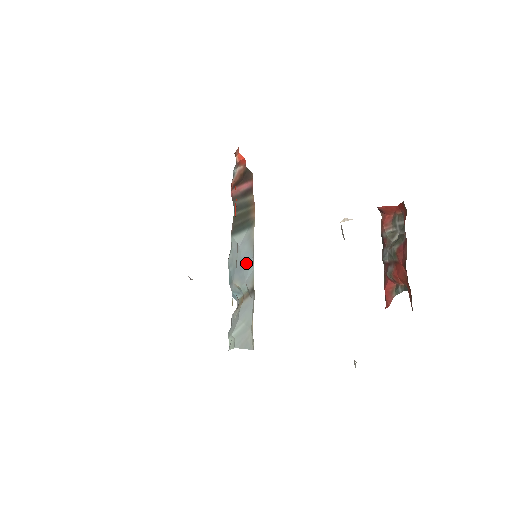
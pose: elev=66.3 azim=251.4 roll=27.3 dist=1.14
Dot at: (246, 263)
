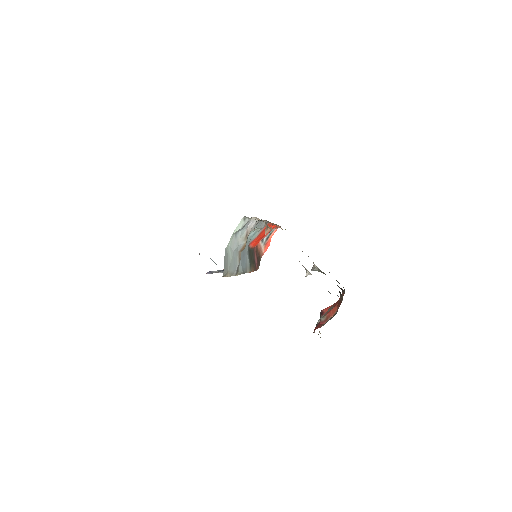
Dot at: (243, 262)
